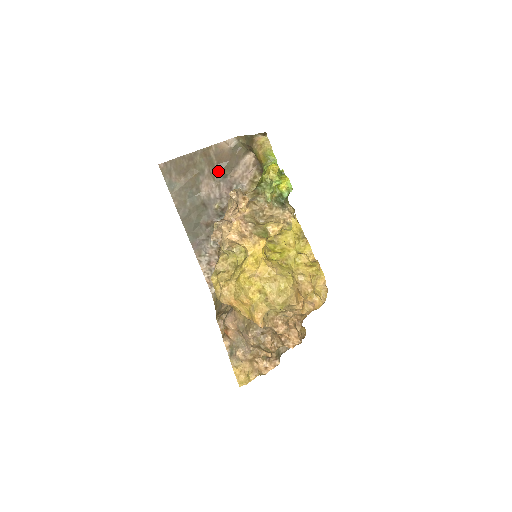
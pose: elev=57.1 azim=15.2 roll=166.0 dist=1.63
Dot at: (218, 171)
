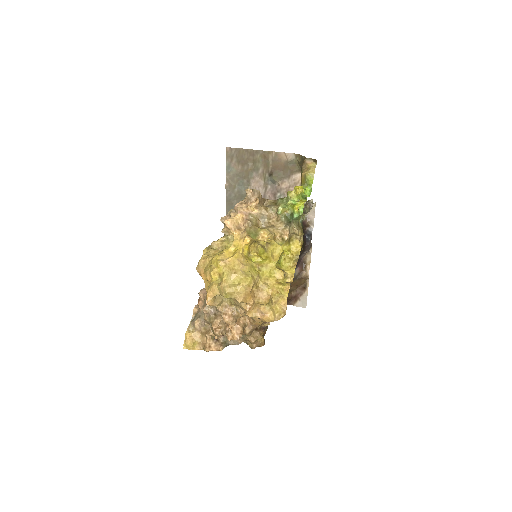
Dot at: (270, 175)
